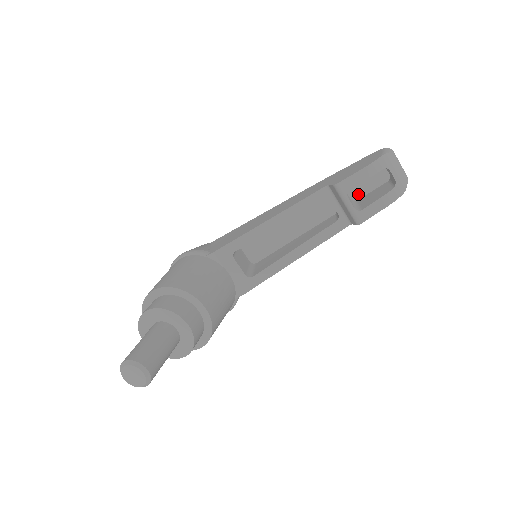
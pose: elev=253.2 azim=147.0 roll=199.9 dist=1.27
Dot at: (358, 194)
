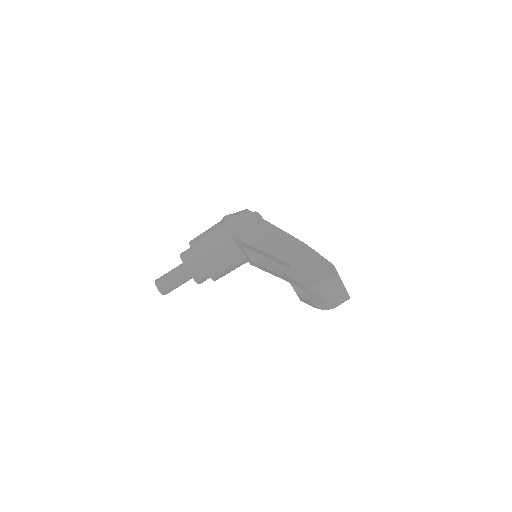
Dot at: occluded
